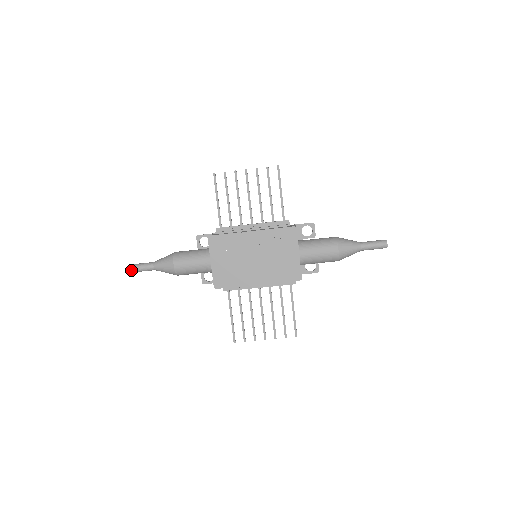
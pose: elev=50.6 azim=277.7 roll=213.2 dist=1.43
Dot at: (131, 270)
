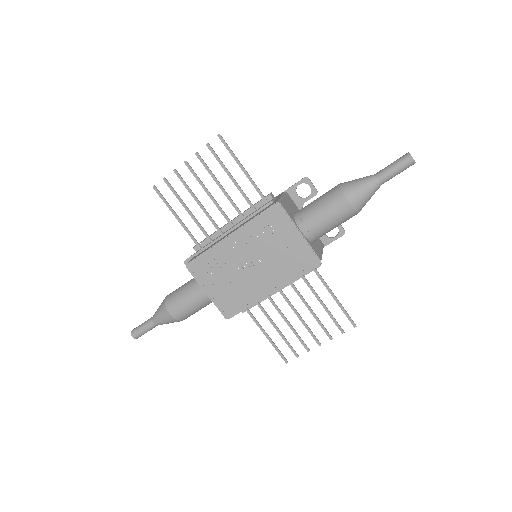
Dot at: (134, 337)
